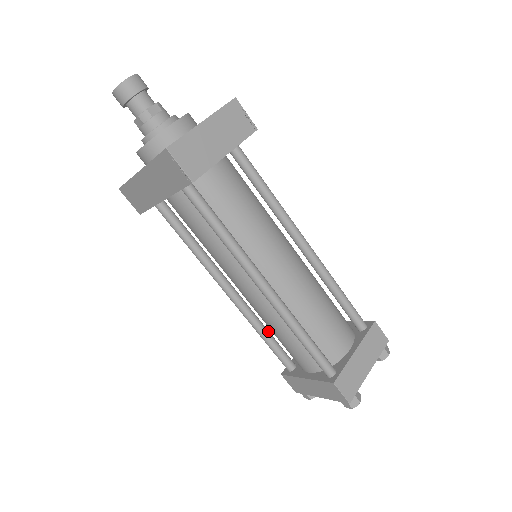
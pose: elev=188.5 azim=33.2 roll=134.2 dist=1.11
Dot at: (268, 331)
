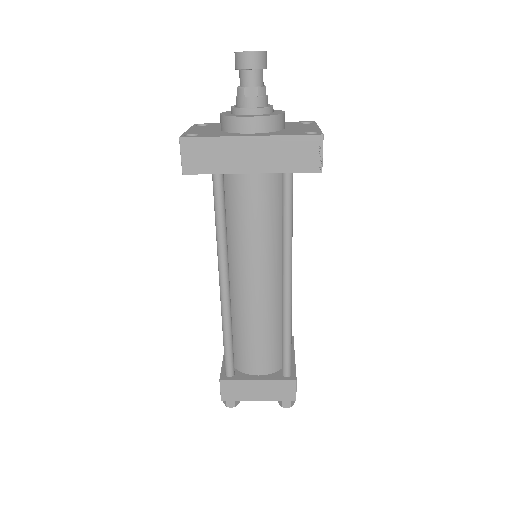
Dot at: (231, 332)
